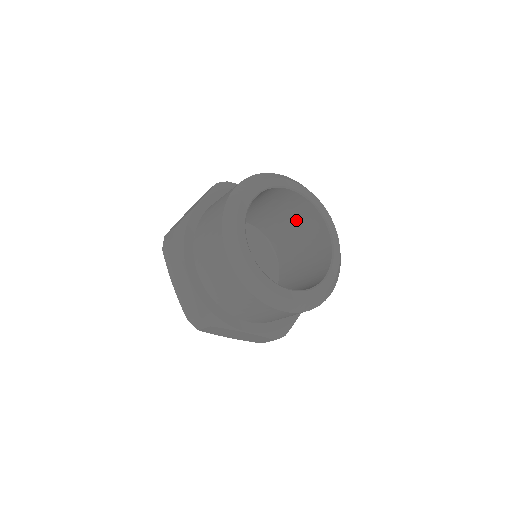
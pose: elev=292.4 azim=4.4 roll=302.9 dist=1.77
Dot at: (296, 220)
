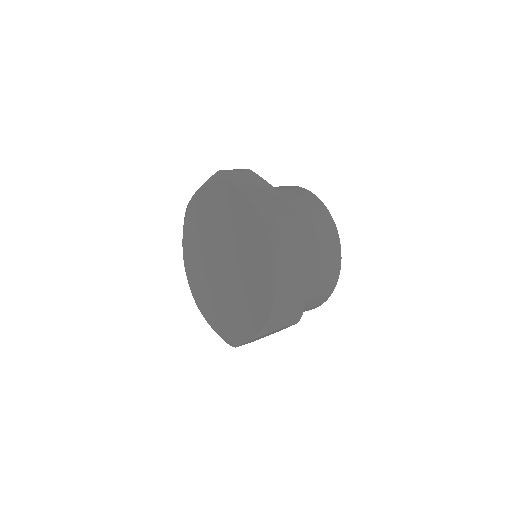
Dot at: occluded
